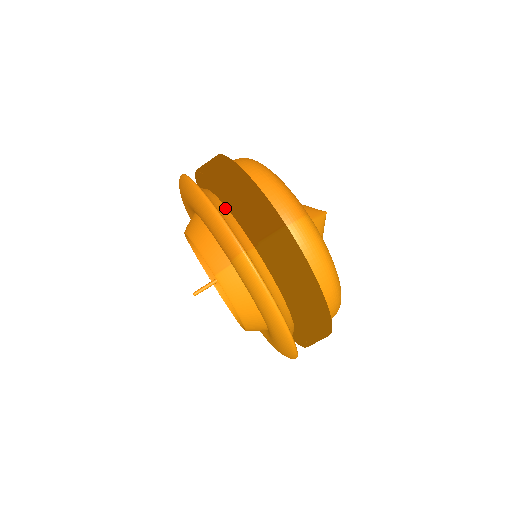
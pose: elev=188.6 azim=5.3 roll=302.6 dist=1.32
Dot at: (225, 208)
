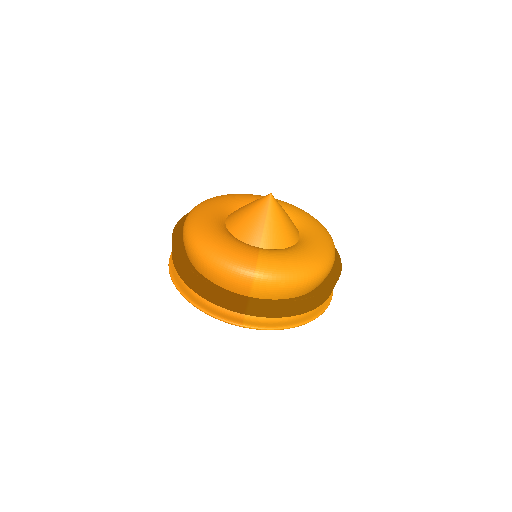
Dot at: occluded
